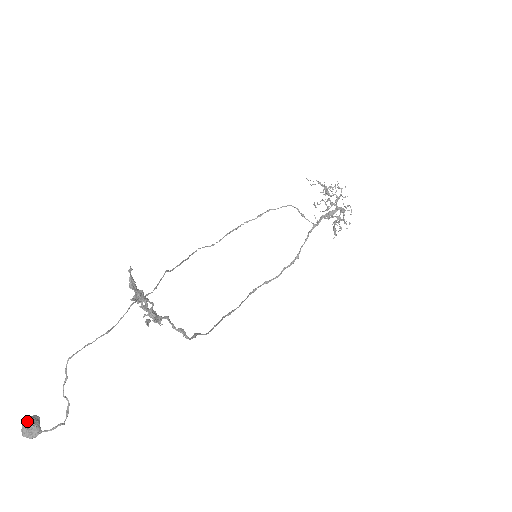
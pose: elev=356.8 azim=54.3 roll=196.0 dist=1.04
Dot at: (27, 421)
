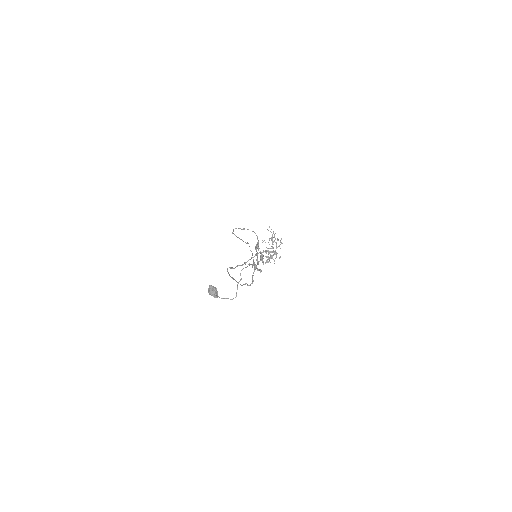
Dot at: (216, 288)
